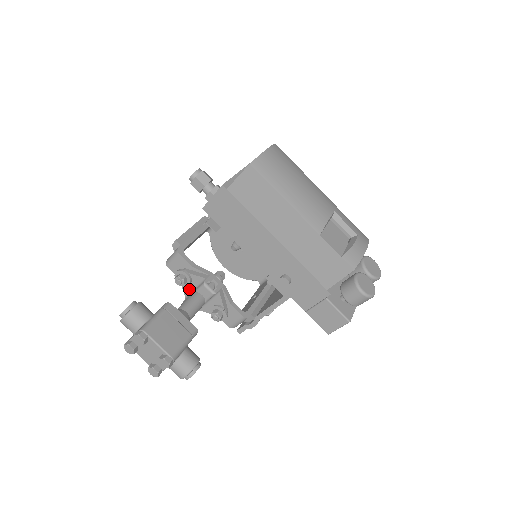
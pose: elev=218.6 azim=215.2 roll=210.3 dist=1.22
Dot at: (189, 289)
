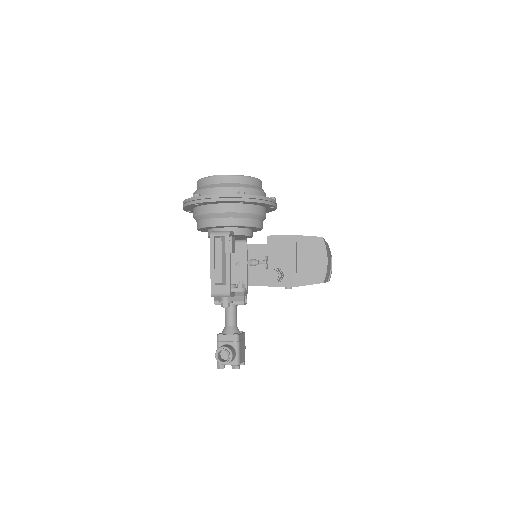
Dot at: occluded
